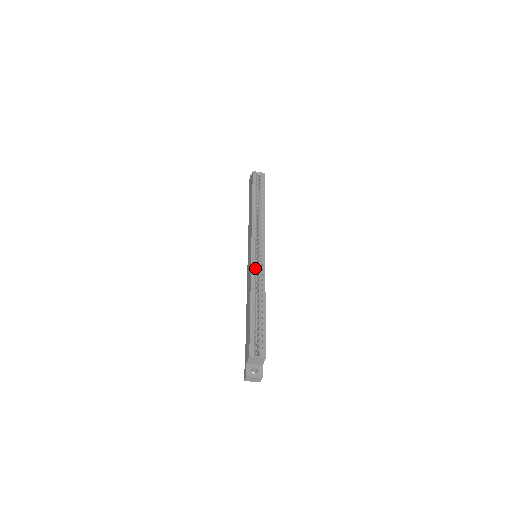
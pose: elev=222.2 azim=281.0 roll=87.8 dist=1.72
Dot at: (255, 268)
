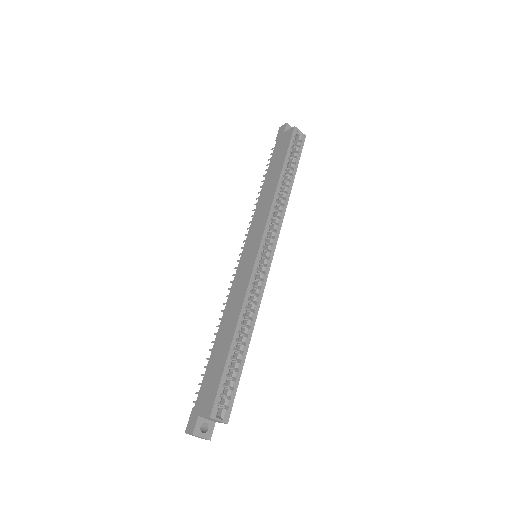
Dot at: (254, 282)
